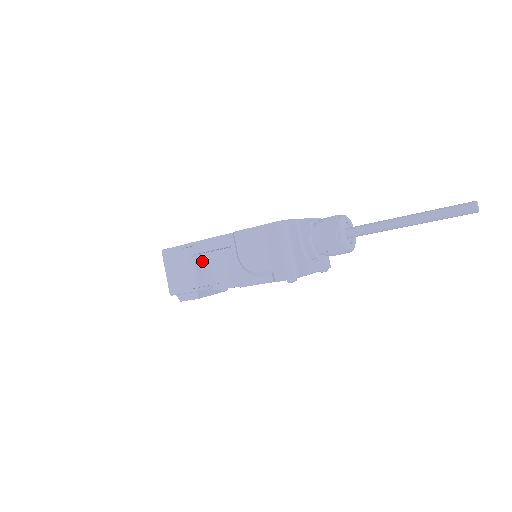
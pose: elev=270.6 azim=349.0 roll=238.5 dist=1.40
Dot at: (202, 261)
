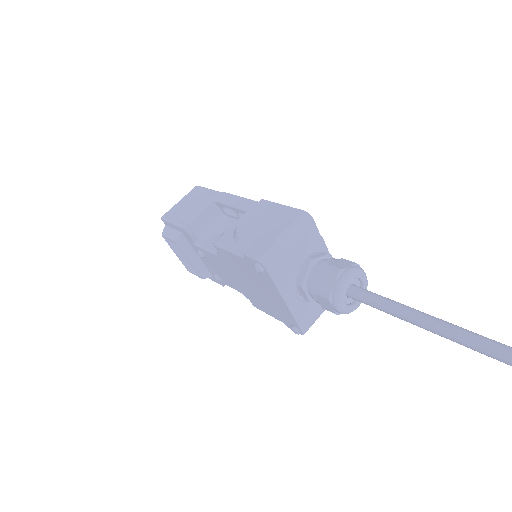
Dot at: (213, 214)
